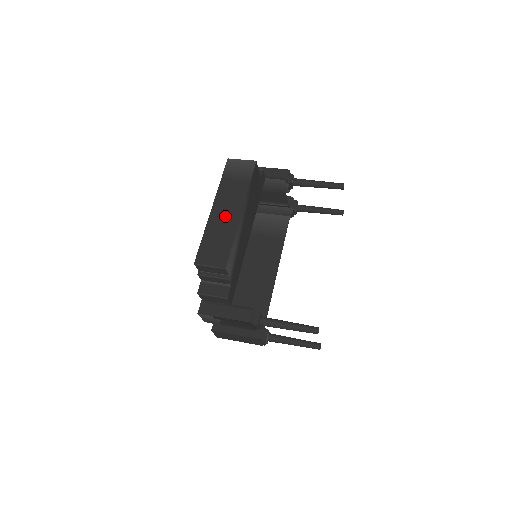
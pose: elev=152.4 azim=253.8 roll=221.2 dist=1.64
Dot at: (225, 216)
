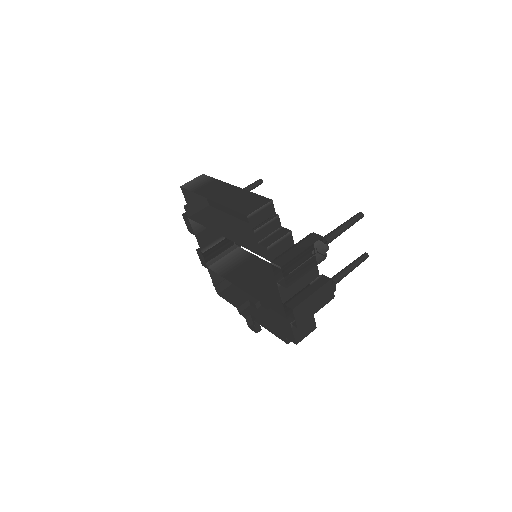
Dot at: (227, 194)
